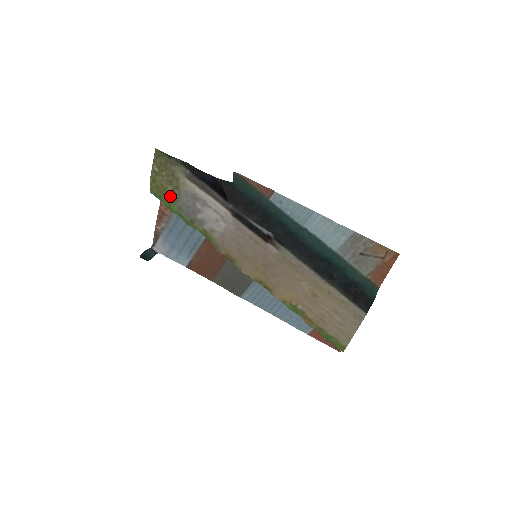
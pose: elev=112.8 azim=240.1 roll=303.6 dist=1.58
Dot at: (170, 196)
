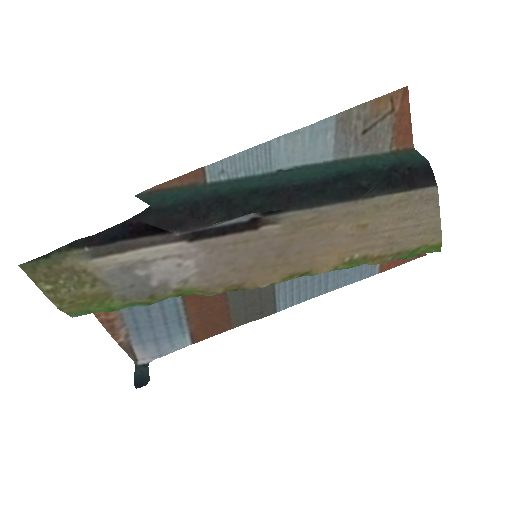
Dot at: (97, 298)
